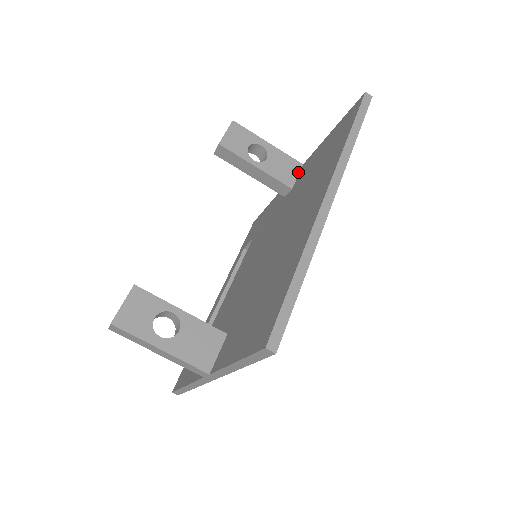
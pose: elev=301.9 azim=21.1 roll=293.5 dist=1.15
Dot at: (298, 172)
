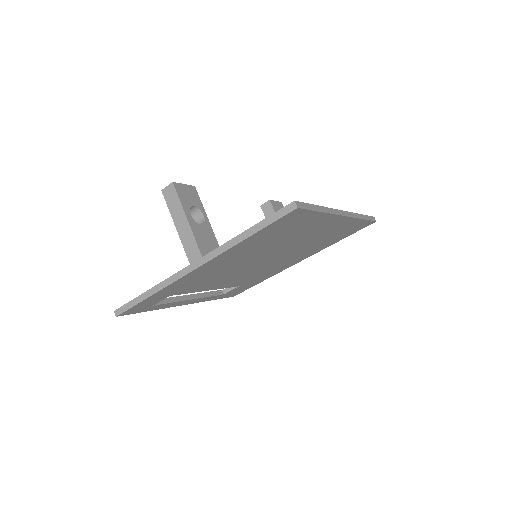
Dot at: occluded
